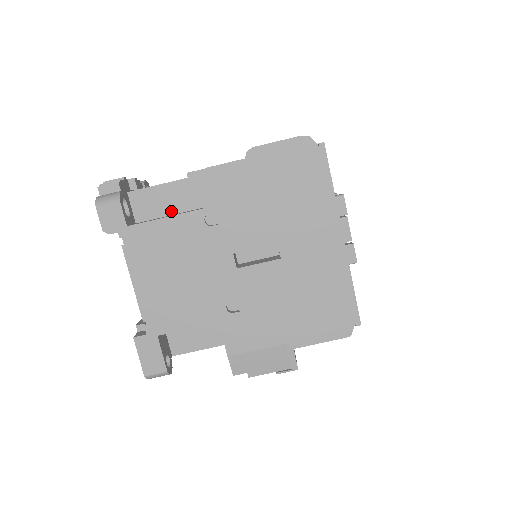
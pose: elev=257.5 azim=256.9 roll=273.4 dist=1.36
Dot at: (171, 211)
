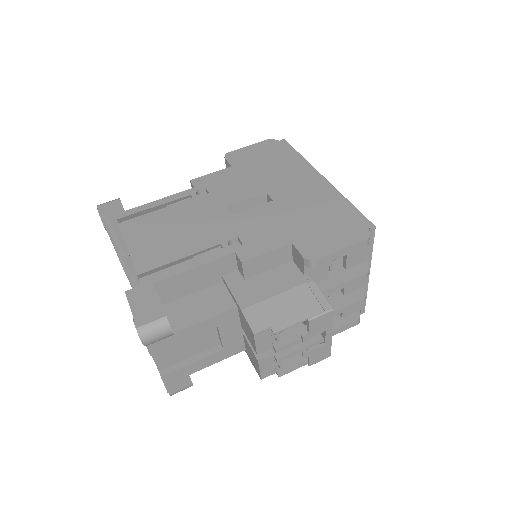
Dot at: occluded
